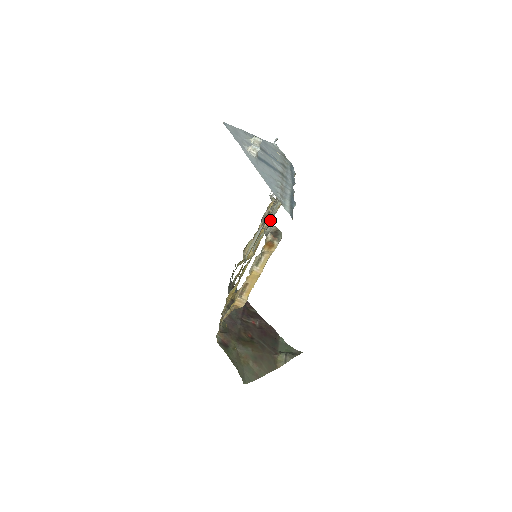
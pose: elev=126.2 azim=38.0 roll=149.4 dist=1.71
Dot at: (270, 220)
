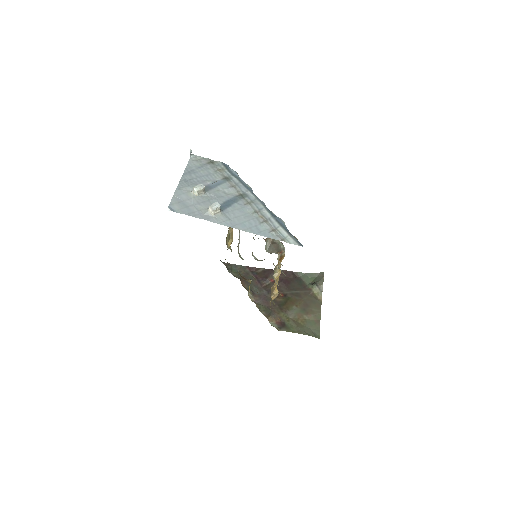
Dot at: occluded
